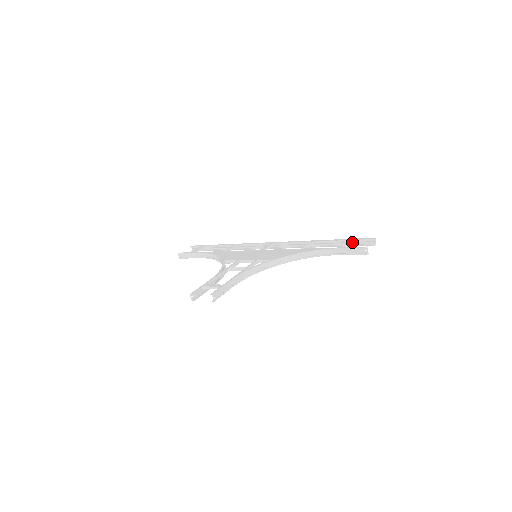
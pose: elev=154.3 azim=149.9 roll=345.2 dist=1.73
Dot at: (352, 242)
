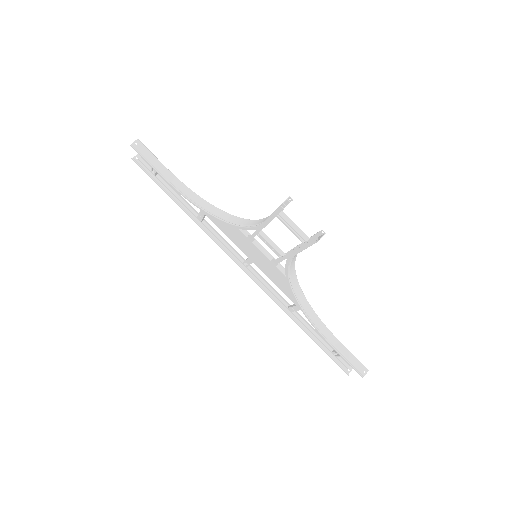
Dot at: occluded
